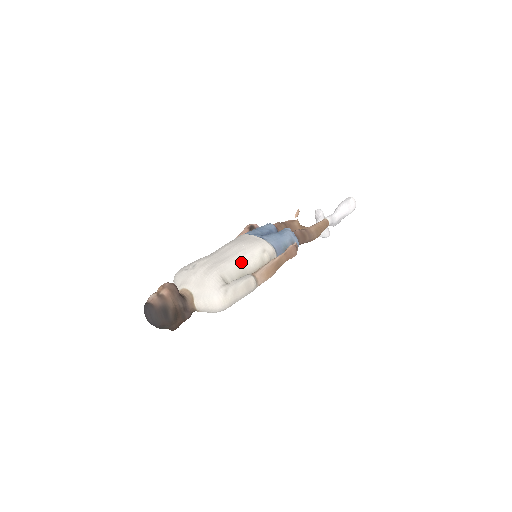
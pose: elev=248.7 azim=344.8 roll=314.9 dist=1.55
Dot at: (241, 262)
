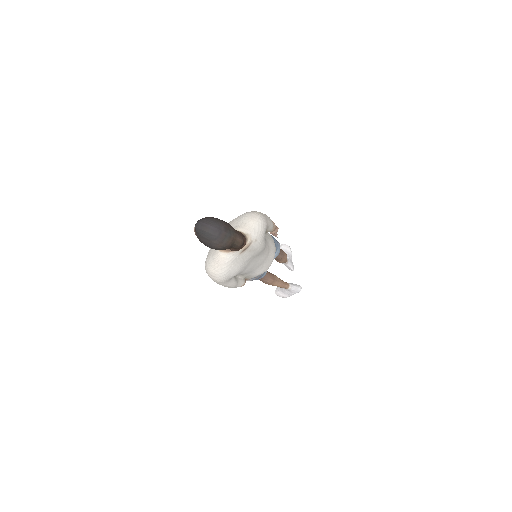
Dot at: occluded
